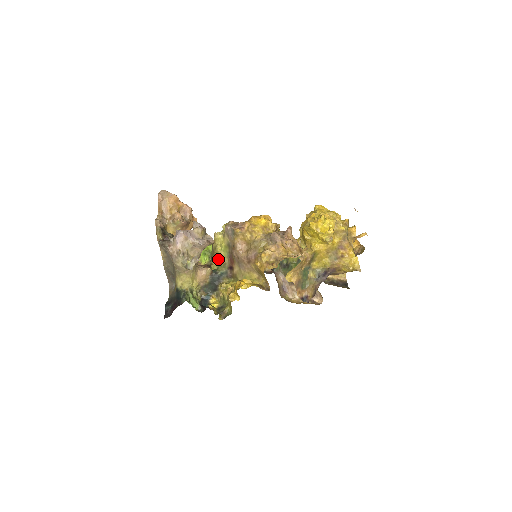
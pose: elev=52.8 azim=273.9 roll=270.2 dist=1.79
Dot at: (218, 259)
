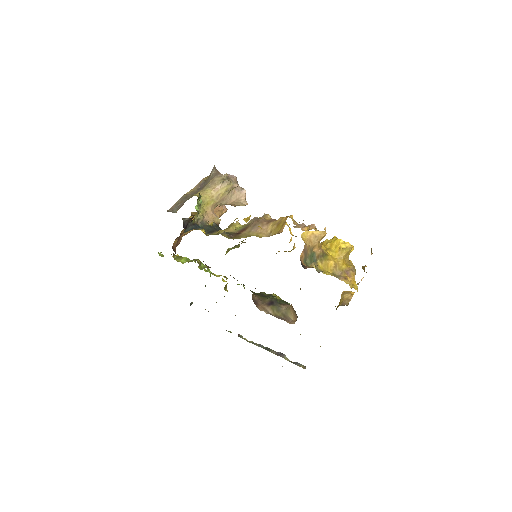
Dot at: occluded
